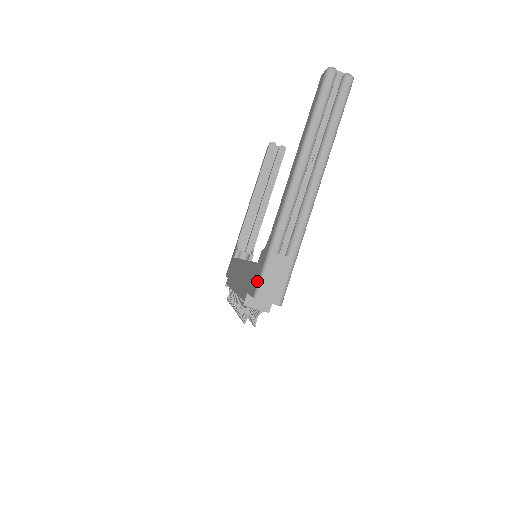
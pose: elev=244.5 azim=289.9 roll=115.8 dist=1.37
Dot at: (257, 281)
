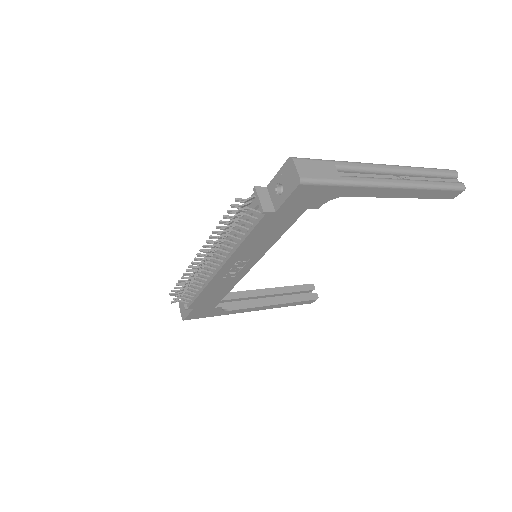
Dot at: occluded
